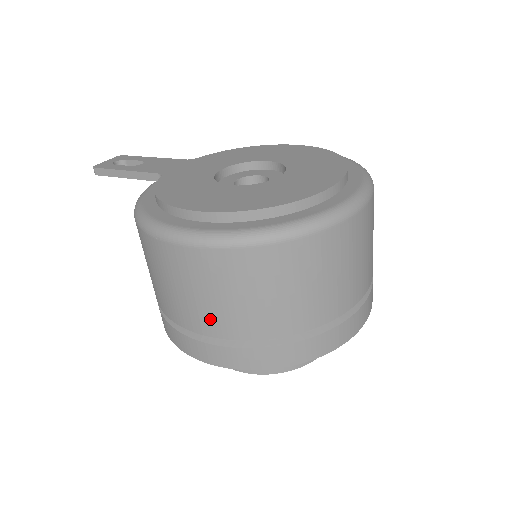
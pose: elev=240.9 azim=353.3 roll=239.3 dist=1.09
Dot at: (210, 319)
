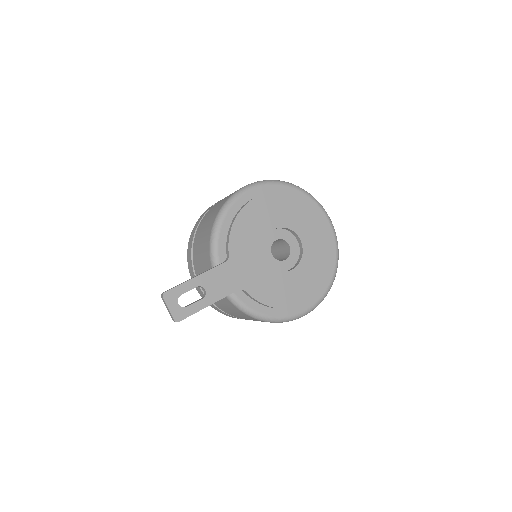
Dot at: occluded
